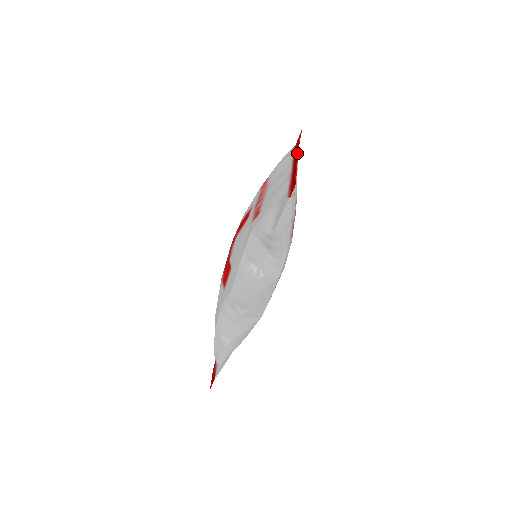
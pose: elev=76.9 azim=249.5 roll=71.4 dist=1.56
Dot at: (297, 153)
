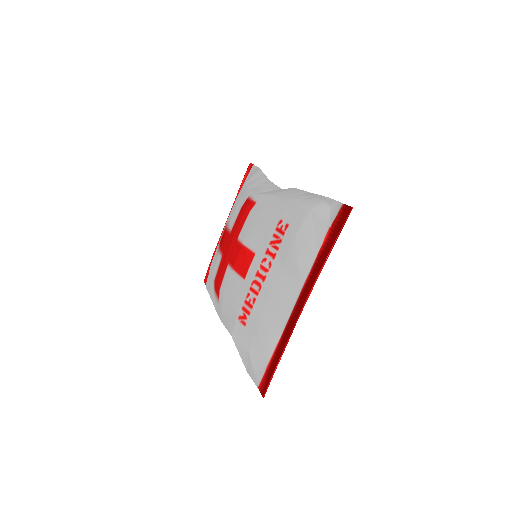
Dot at: (304, 304)
